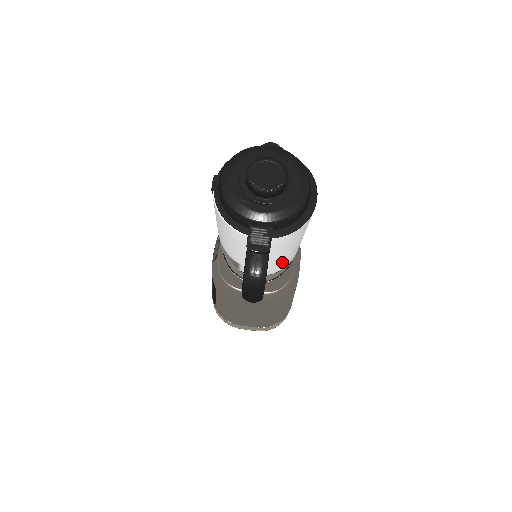
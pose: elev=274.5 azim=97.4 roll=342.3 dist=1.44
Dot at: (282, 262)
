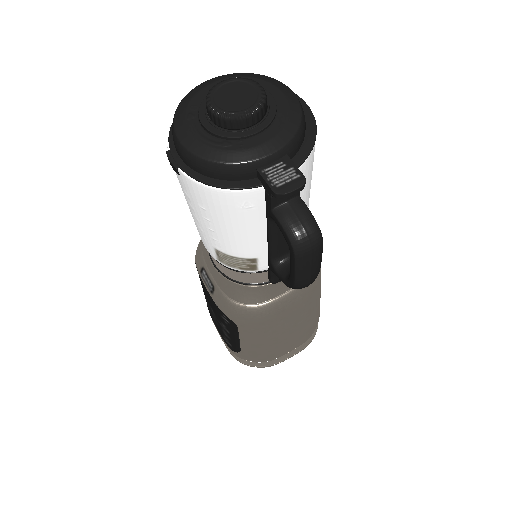
Dot at: occluded
